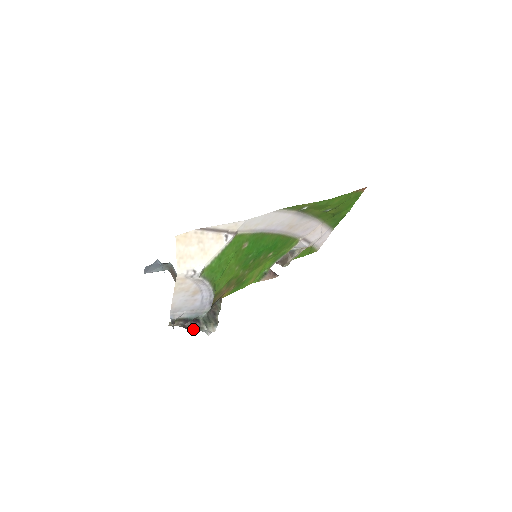
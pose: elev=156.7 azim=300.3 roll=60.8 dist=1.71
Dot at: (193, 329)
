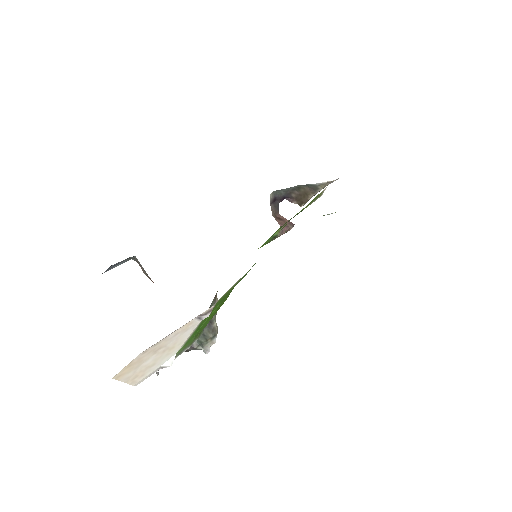
Dot at: occluded
